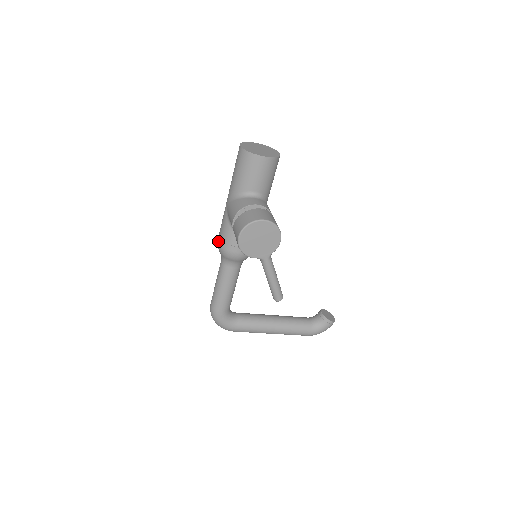
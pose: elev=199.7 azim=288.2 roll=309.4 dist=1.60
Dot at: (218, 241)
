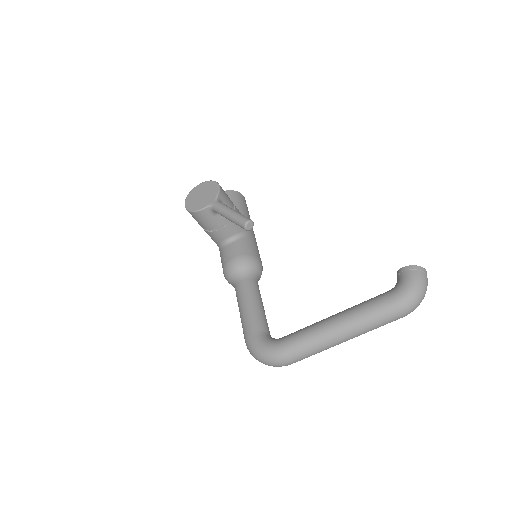
Dot at: (224, 276)
